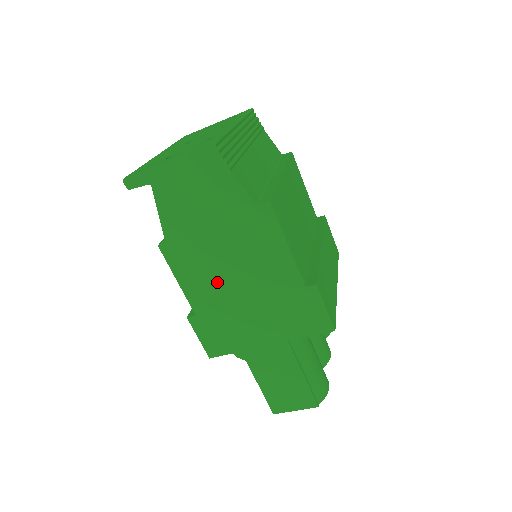
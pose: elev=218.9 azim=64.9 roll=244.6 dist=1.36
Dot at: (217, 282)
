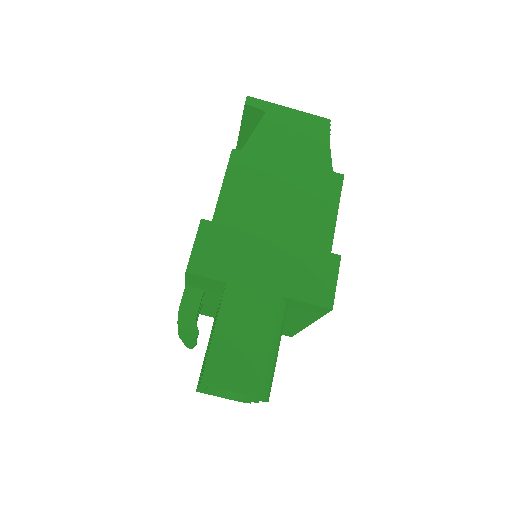
Dot at: (258, 205)
